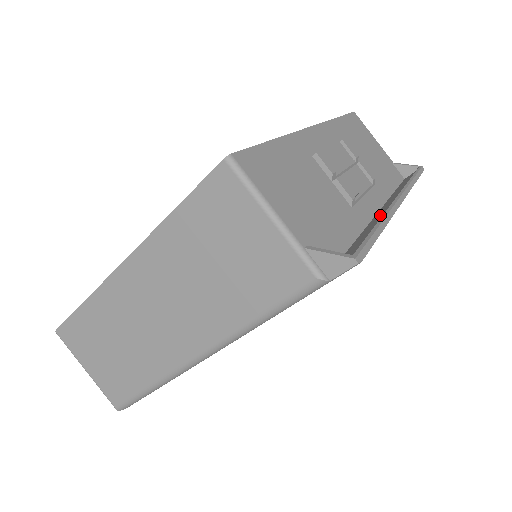
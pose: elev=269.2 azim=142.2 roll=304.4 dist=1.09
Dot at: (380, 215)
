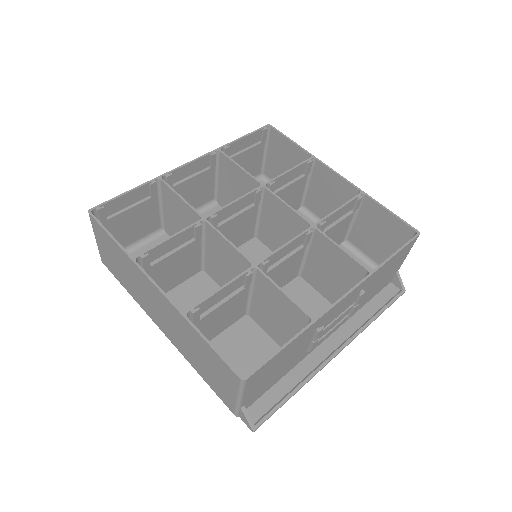
Dot at: (316, 360)
